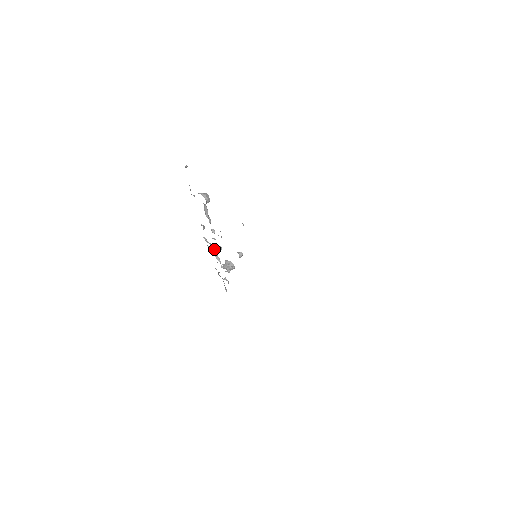
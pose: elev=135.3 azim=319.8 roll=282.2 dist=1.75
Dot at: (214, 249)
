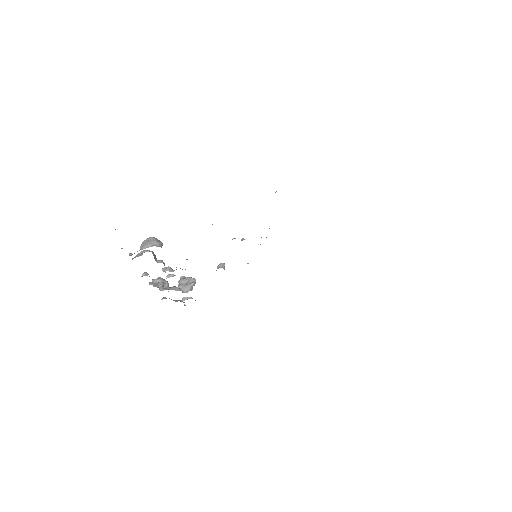
Dot at: occluded
